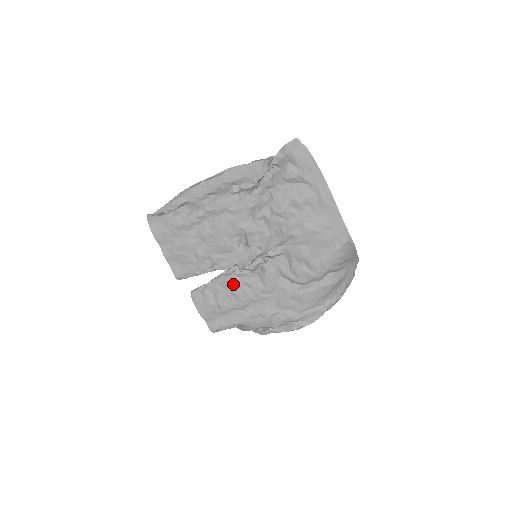
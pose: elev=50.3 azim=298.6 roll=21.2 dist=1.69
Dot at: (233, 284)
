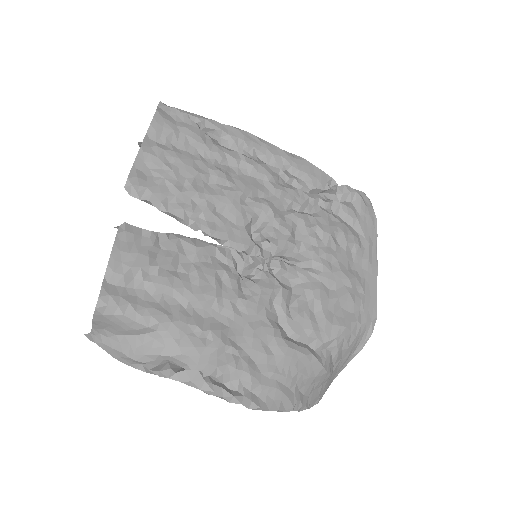
Dot at: (203, 260)
